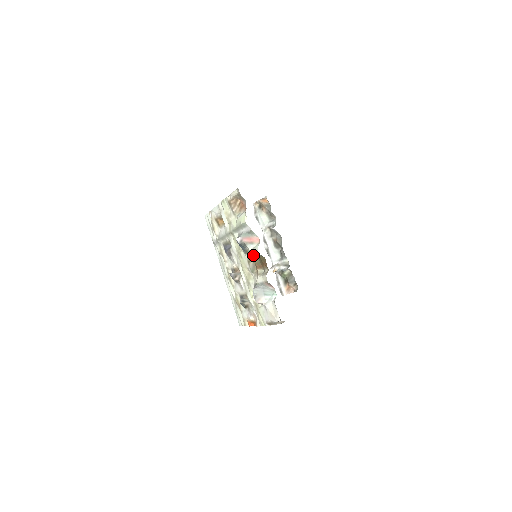
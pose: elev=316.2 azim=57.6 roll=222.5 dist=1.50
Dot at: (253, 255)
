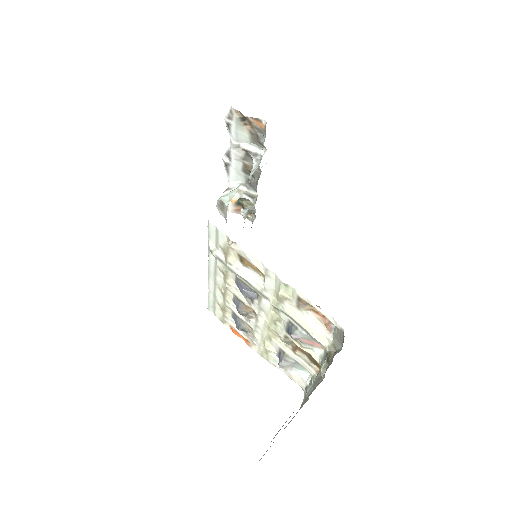
Dot at: (305, 351)
